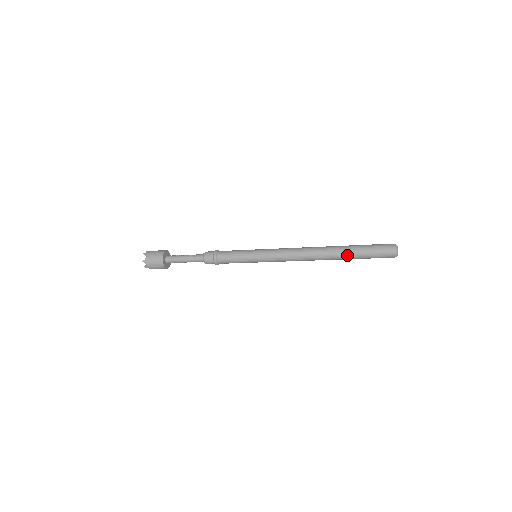
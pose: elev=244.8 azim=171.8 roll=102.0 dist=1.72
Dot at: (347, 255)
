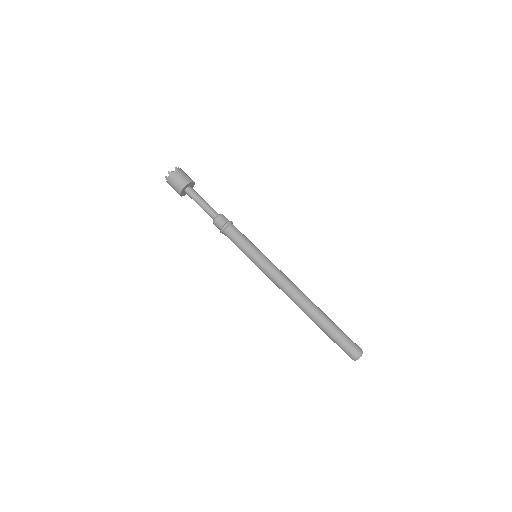
Dot at: (322, 324)
